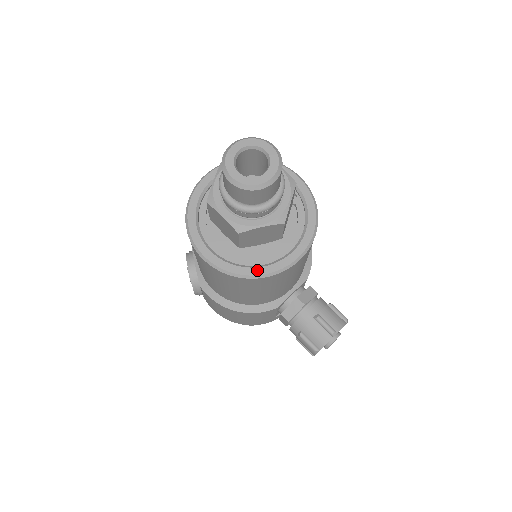
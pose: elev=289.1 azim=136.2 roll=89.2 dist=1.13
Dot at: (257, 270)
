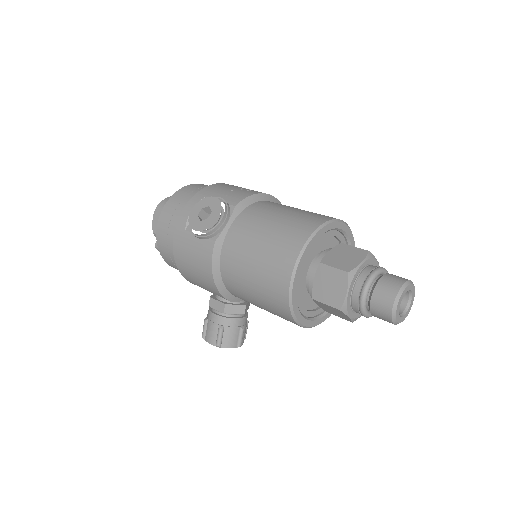
Dot at: (301, 317)
